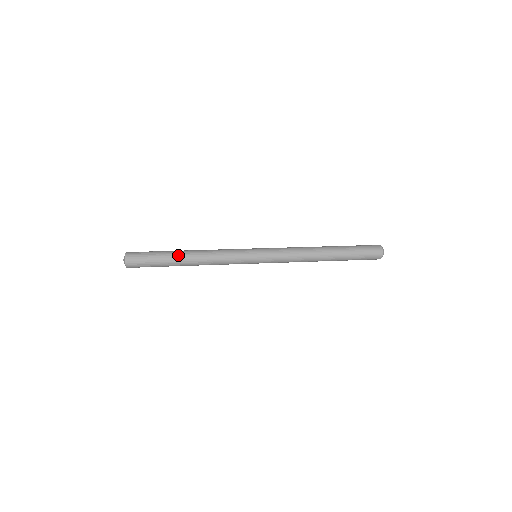
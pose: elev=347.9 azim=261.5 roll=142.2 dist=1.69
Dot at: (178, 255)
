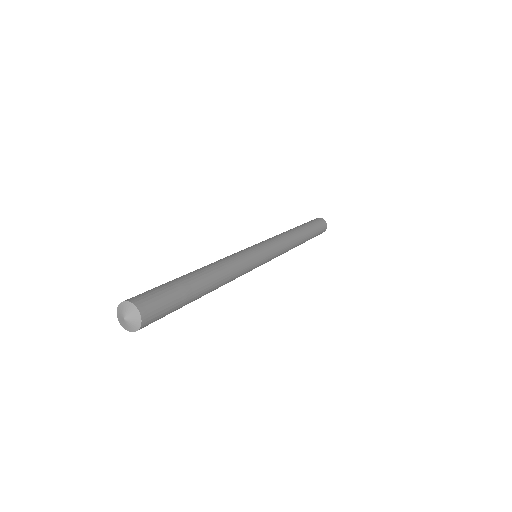
Dot at: (200, 279)
